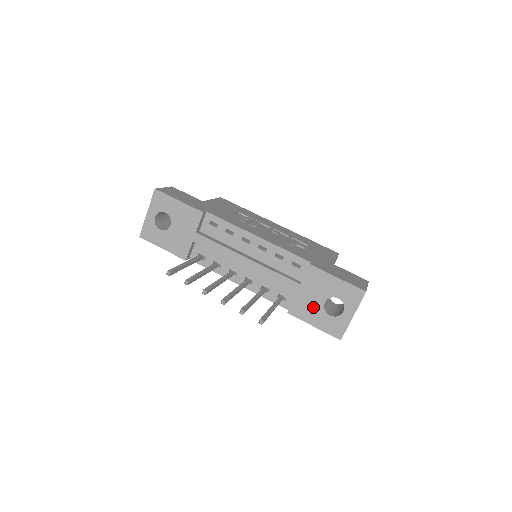
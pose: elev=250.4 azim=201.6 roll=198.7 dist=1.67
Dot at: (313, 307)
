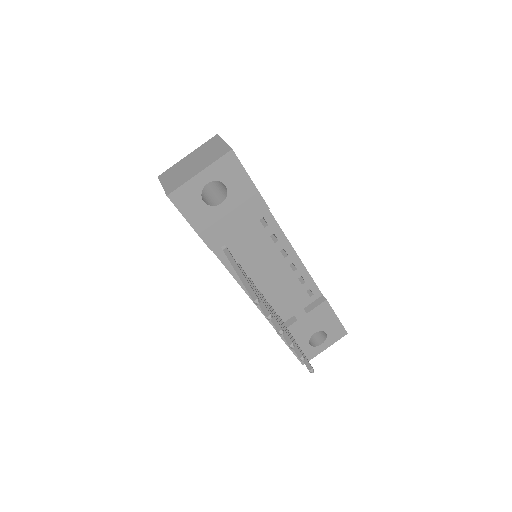
Dot at: (303, 335)
